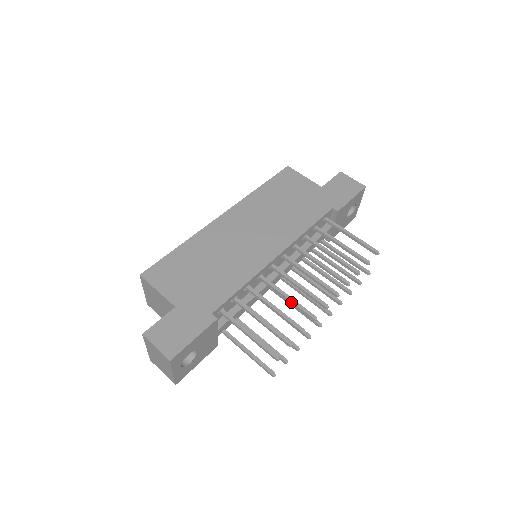
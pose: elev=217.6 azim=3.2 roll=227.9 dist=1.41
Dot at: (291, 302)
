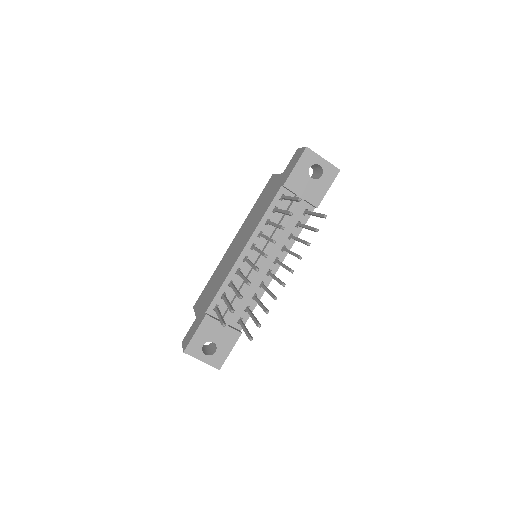
Dot at: (243, 279)
